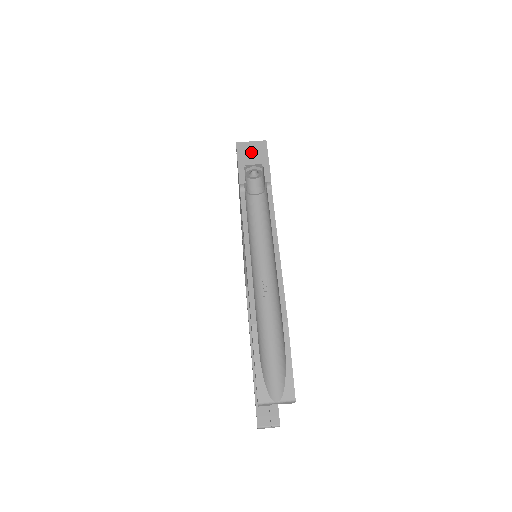
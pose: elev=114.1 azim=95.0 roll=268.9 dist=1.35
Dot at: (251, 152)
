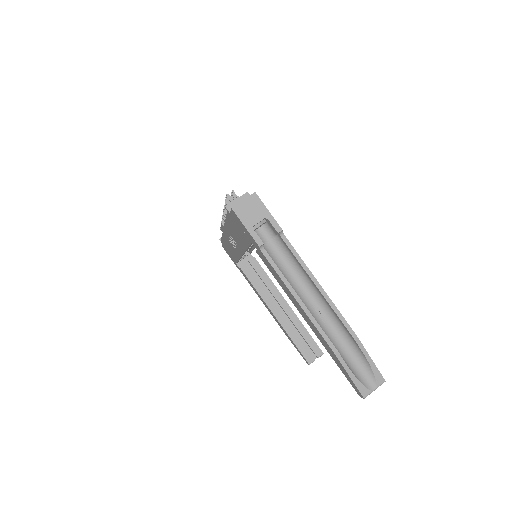
Dot at: (250, 211)
